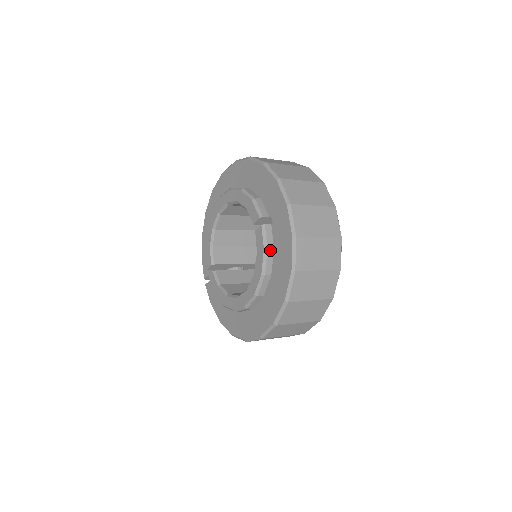
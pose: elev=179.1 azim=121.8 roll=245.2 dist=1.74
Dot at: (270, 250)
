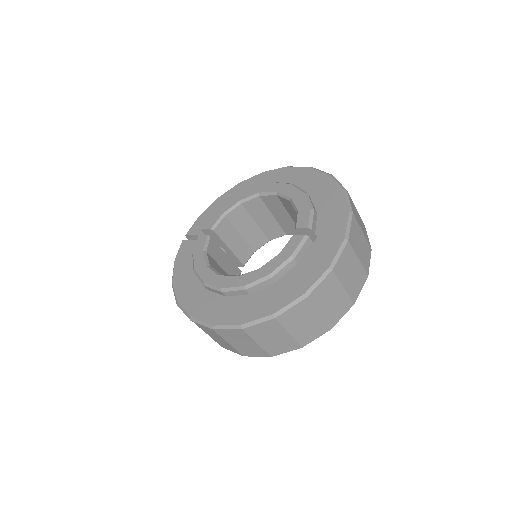
Dot at: (295, 261)
